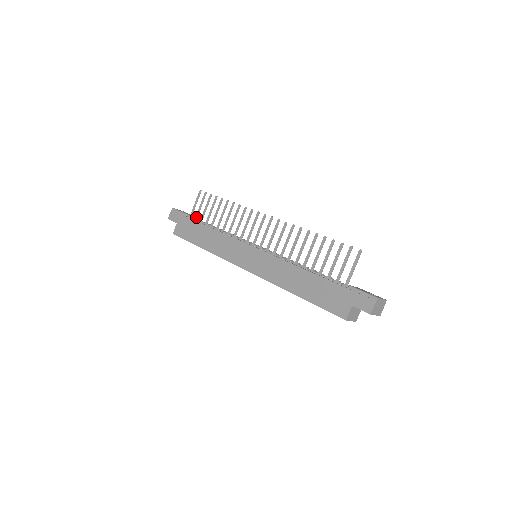
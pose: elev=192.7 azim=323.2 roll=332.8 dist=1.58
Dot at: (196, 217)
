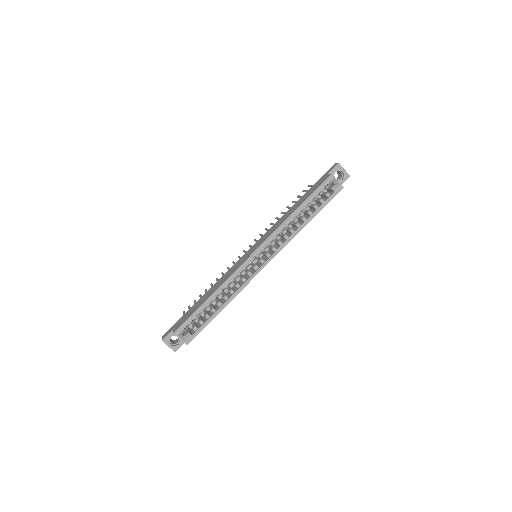
Dot at: occluded
